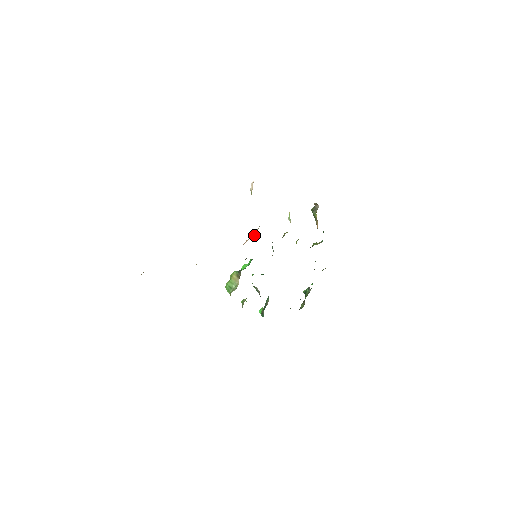
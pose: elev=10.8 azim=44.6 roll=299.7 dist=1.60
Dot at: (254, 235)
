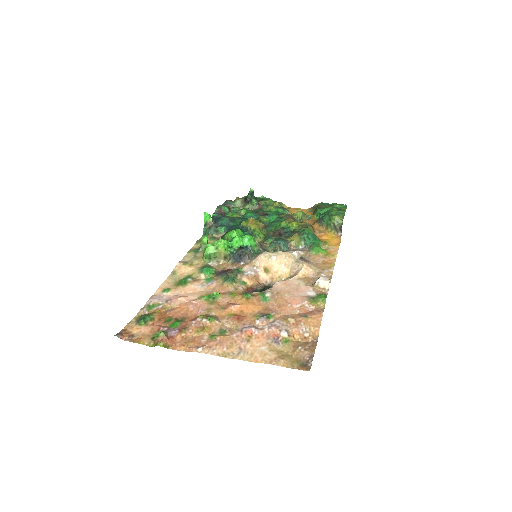
Dot at: (275, 270)
